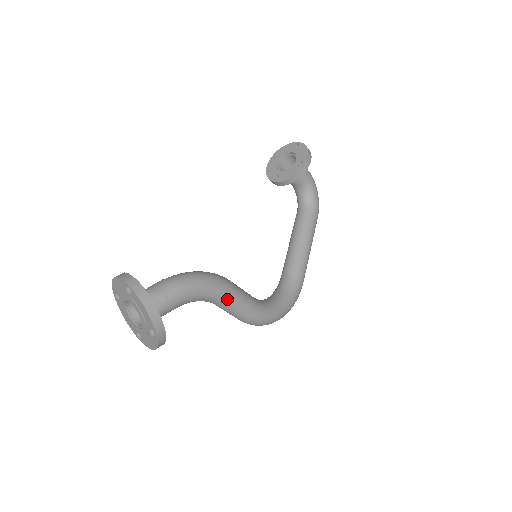
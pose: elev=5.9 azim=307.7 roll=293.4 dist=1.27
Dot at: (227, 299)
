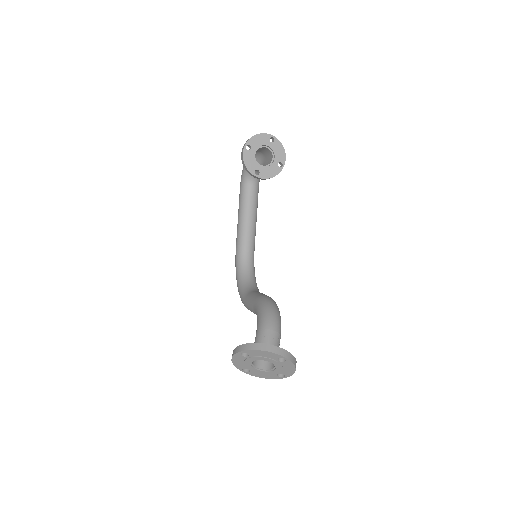
Dot at: occluded
